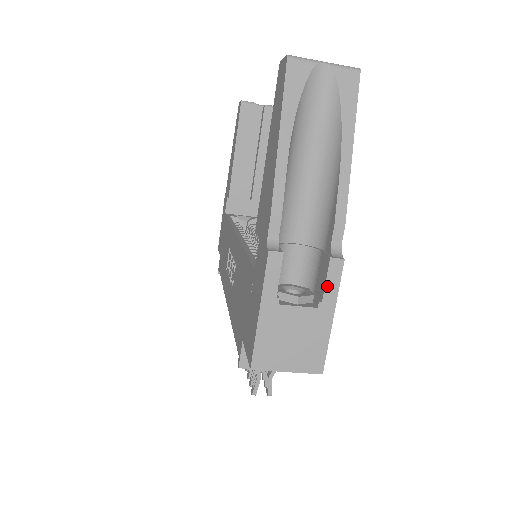
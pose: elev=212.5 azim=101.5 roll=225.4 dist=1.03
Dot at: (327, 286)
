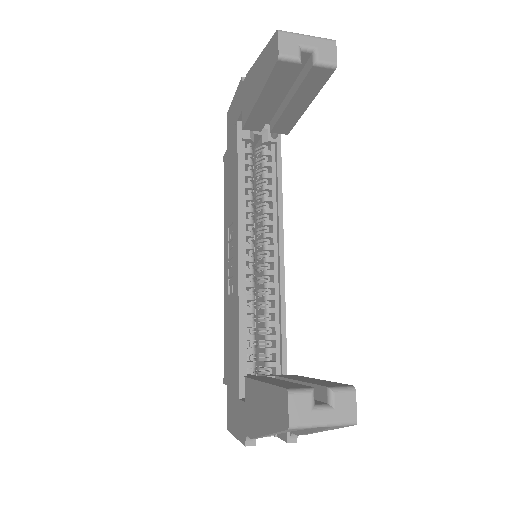
Dot at: (282, 439)
